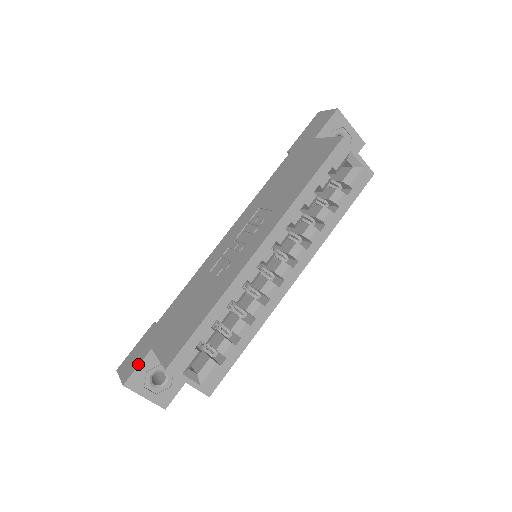
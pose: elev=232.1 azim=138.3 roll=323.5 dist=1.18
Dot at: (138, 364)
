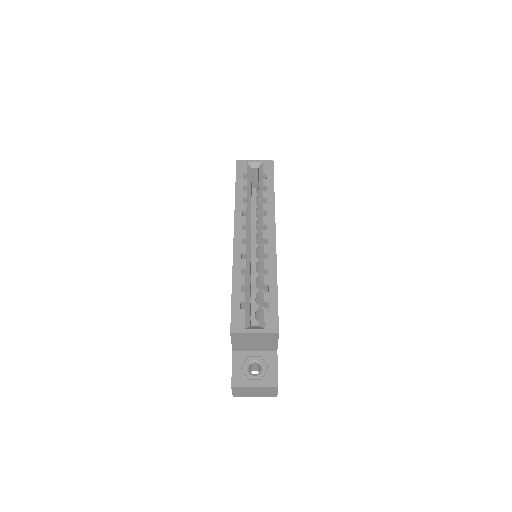
Dot at: occluded
